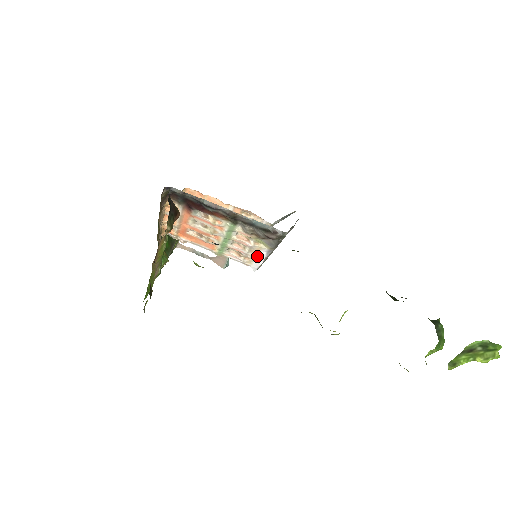
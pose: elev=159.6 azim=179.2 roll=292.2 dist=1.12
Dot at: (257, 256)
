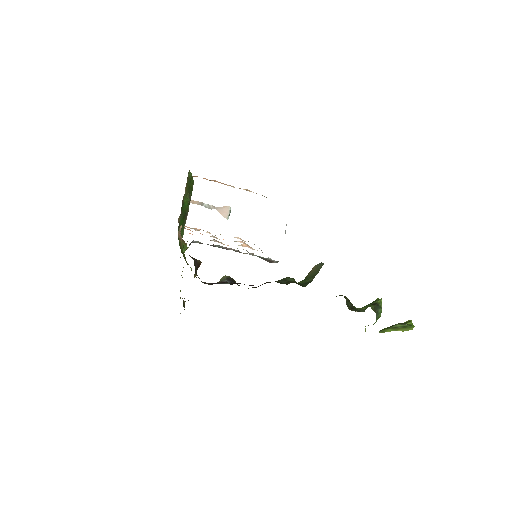
Dot at: occluded
